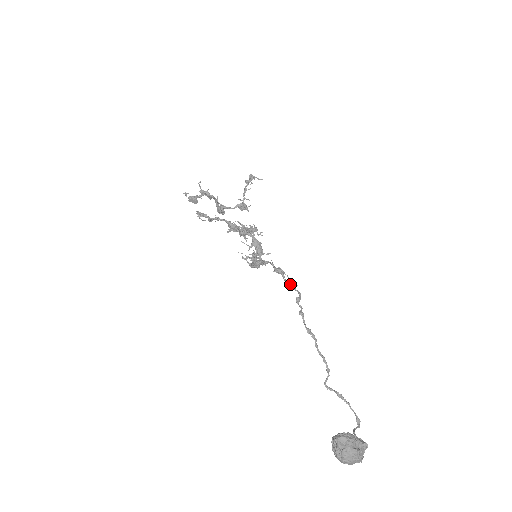
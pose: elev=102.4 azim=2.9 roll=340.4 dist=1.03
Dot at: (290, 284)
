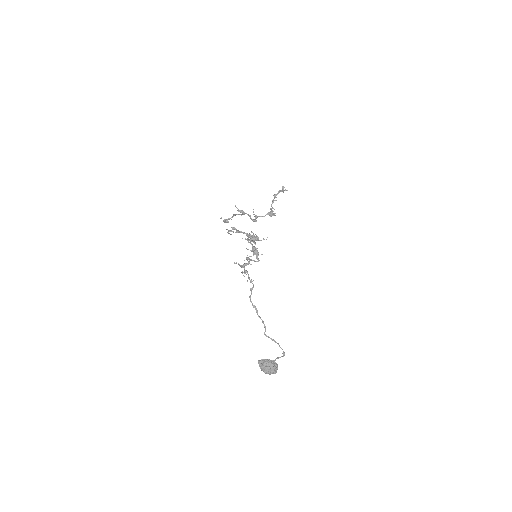
Dot at: (247, 281)
